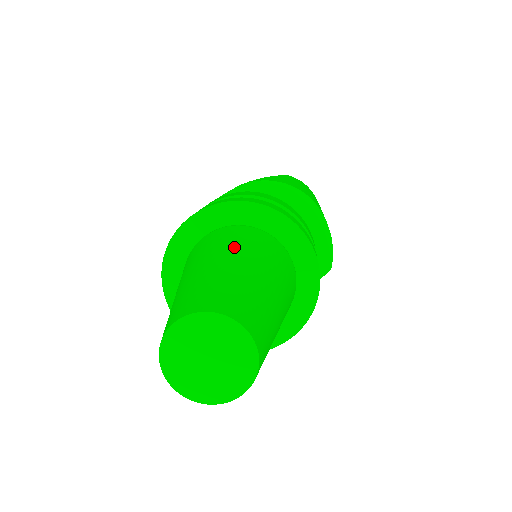
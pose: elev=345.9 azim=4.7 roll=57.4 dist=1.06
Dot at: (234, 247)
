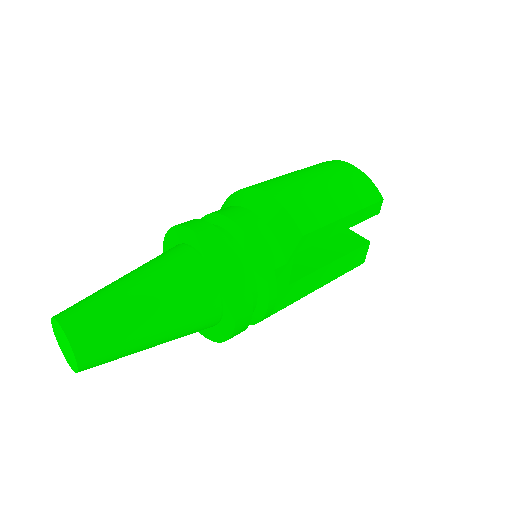
Dot at: occluded
